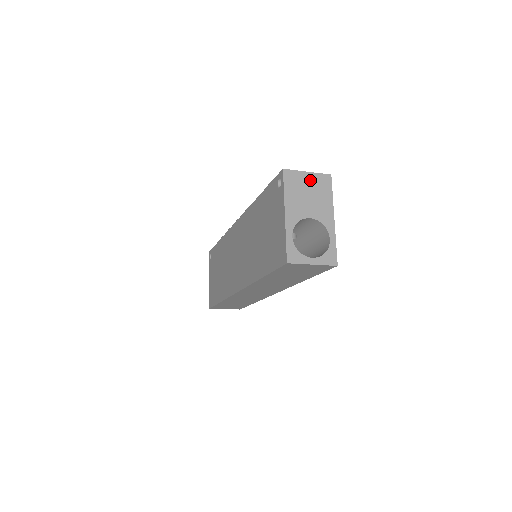
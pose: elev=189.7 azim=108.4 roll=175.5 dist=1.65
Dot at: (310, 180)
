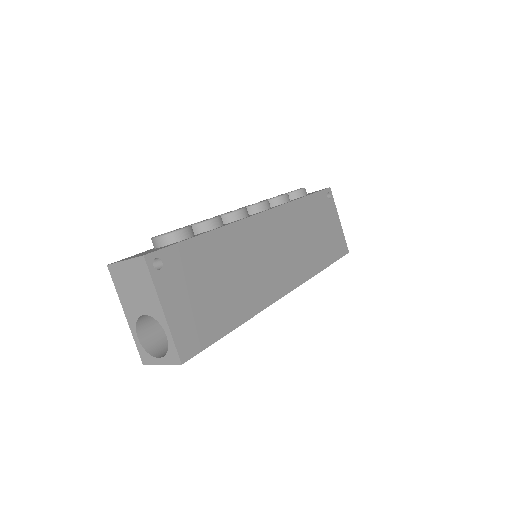
Dot at: (129, 270)
